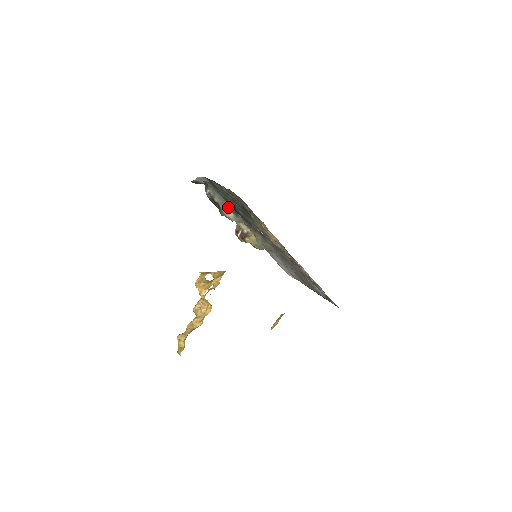
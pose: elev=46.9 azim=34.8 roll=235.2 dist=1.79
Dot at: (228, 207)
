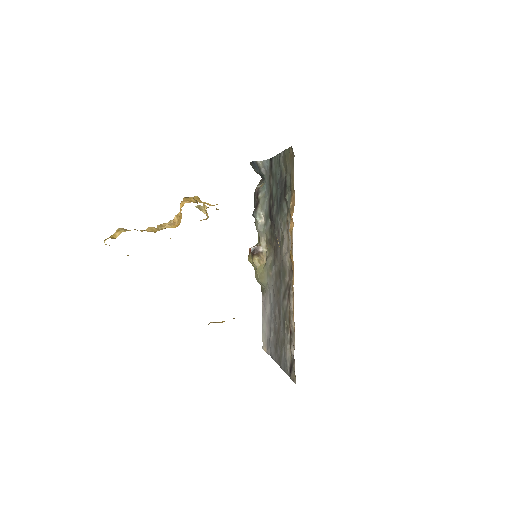
Dot at: (266, 207)
